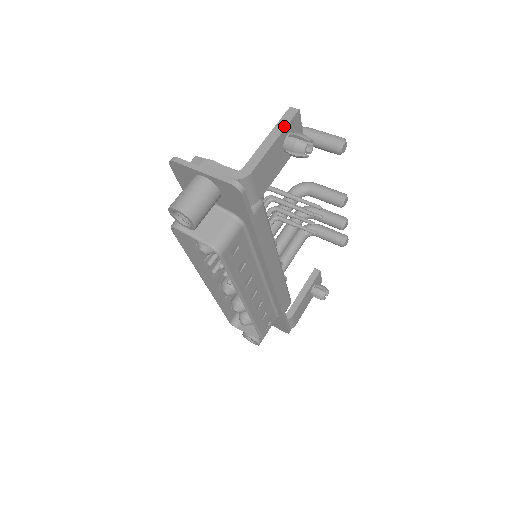
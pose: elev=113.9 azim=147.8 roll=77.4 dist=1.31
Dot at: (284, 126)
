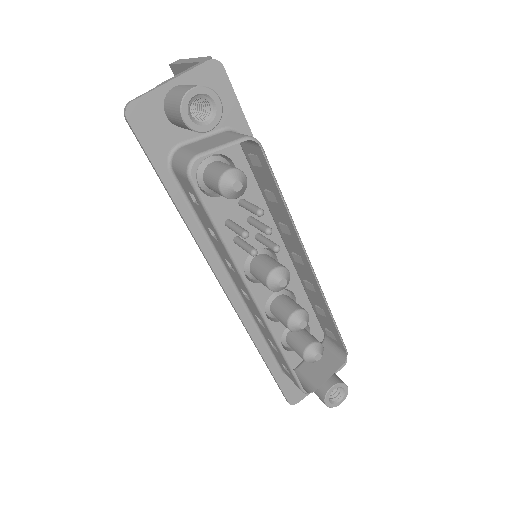
Dot at: (184, 59)
